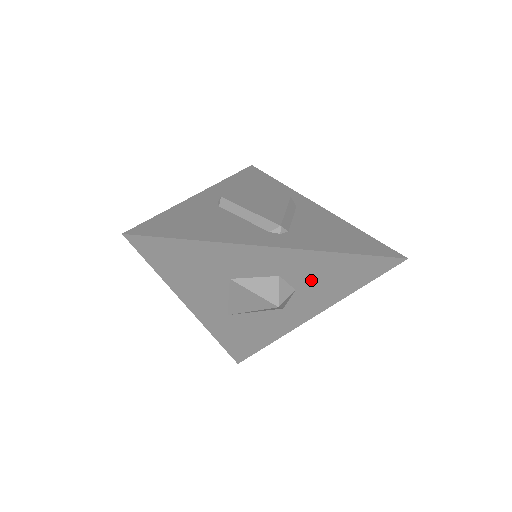
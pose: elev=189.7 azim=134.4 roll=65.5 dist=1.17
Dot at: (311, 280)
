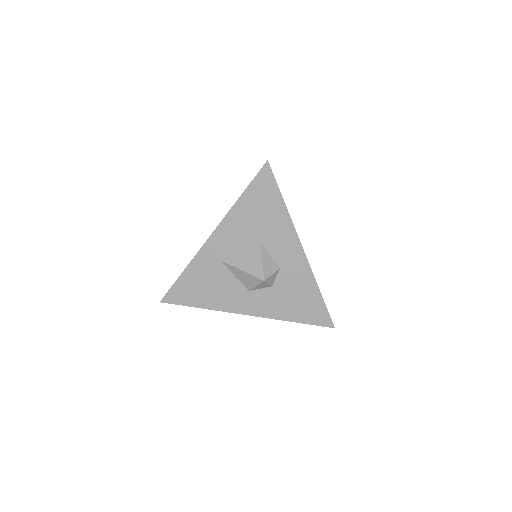
Dot at: (286, 289)
